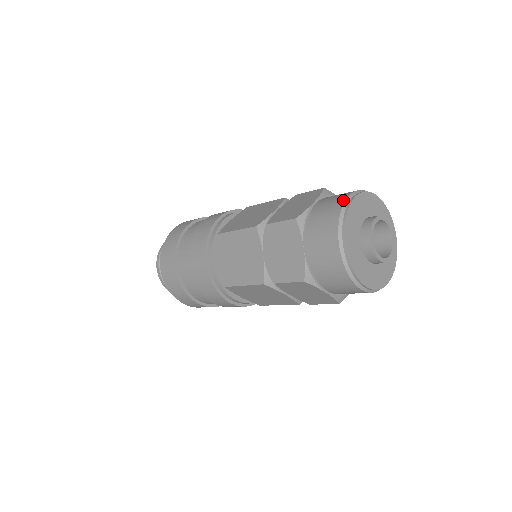
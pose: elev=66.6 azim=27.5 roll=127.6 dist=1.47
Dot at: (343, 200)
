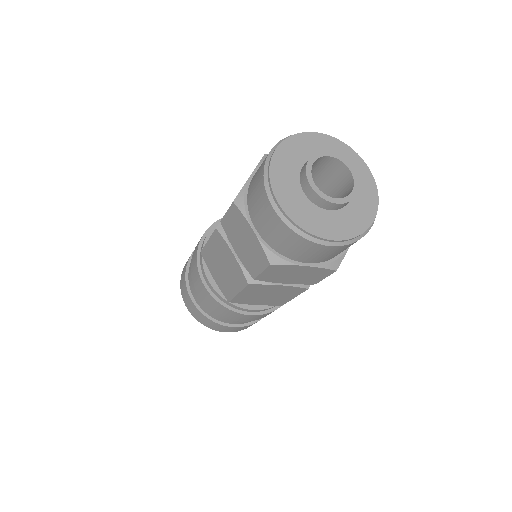
Dot at: (266, 158)
